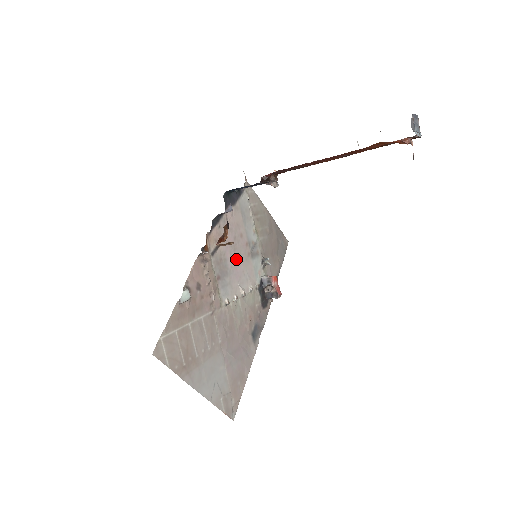
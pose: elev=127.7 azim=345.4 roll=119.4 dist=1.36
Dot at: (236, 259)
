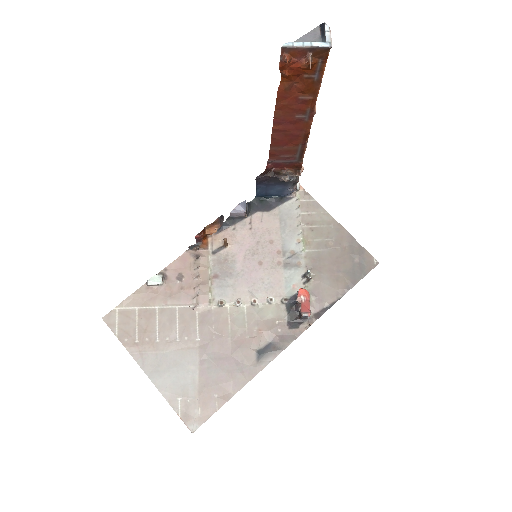
Dot at: (253, 264)
